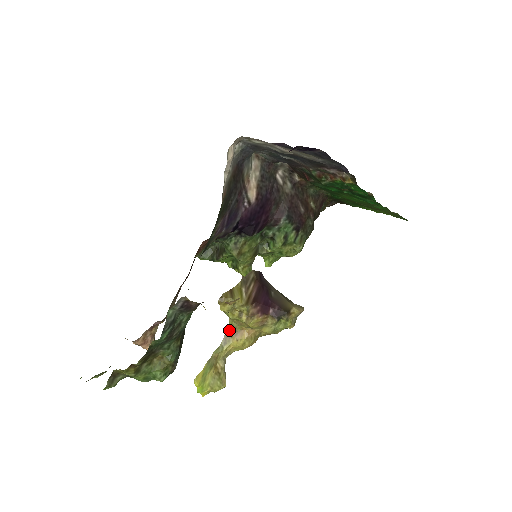
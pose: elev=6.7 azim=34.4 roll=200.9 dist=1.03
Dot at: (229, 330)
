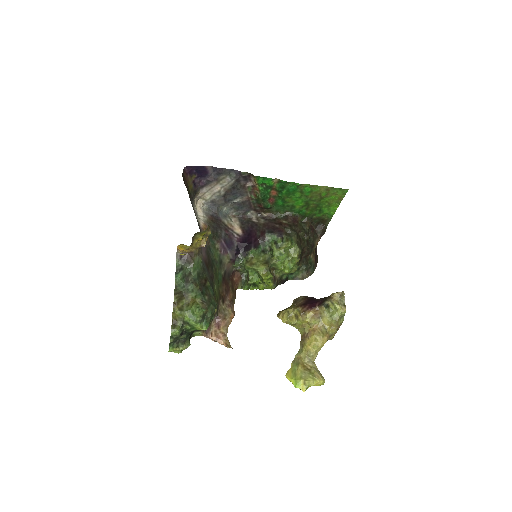
Dot at: (302, 337)
